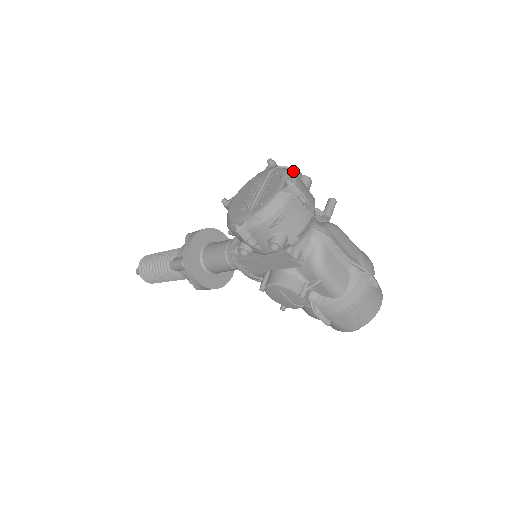
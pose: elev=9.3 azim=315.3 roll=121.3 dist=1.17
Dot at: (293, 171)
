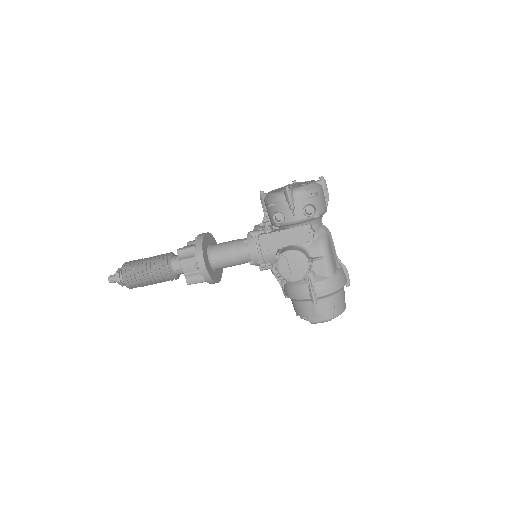
Dot at: occluded
